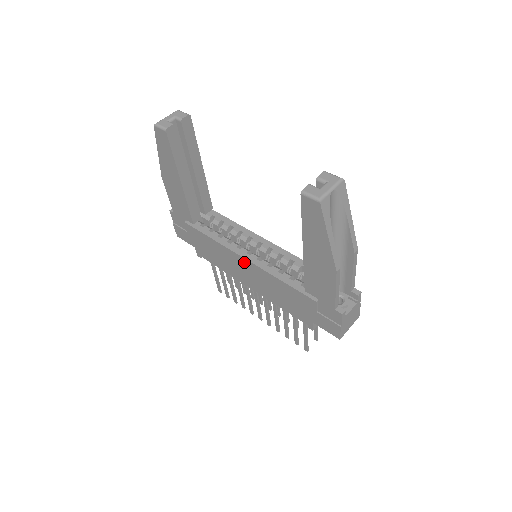
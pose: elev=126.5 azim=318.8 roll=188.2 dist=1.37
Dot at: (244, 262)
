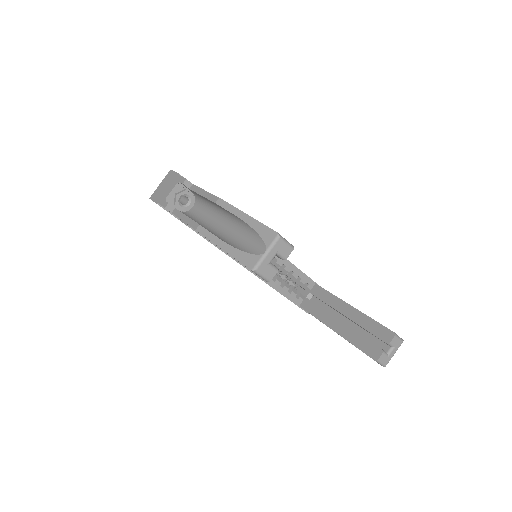
Dot at: occluded
